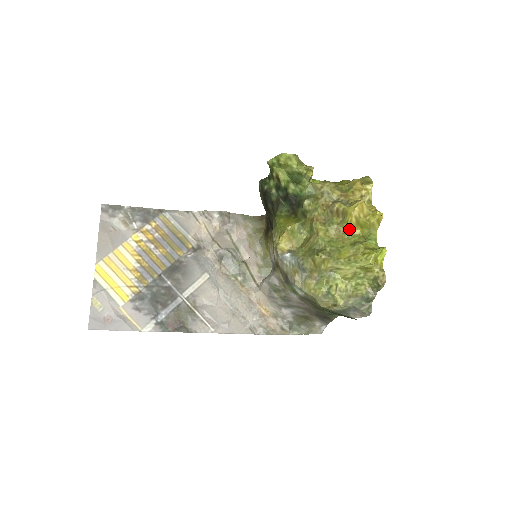
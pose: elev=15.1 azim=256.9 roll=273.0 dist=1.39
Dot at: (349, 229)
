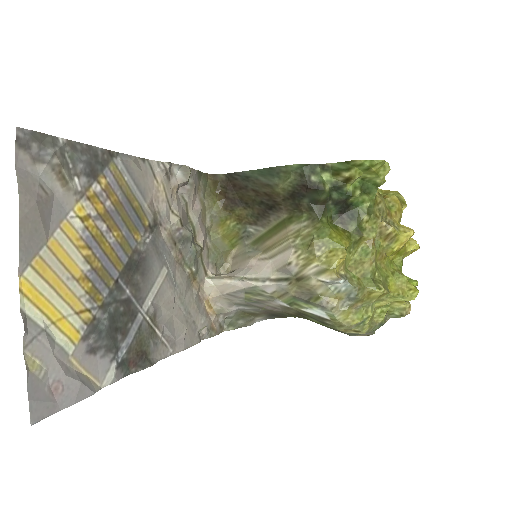
Dot at: (390, 255)
